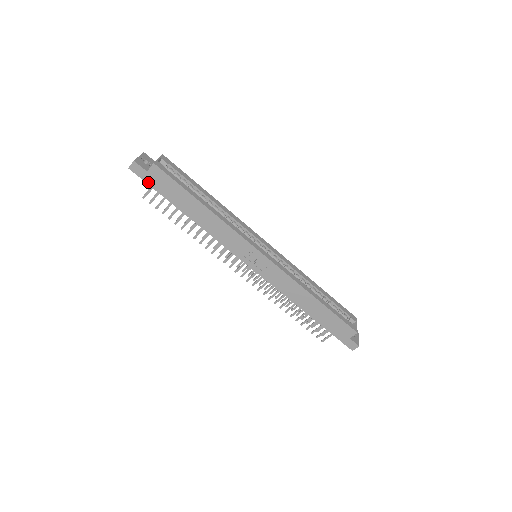
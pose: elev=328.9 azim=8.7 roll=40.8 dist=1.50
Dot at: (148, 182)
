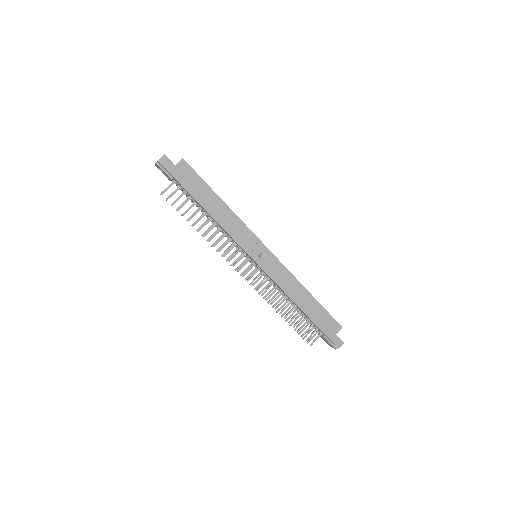
Dot at: (174, 175)
